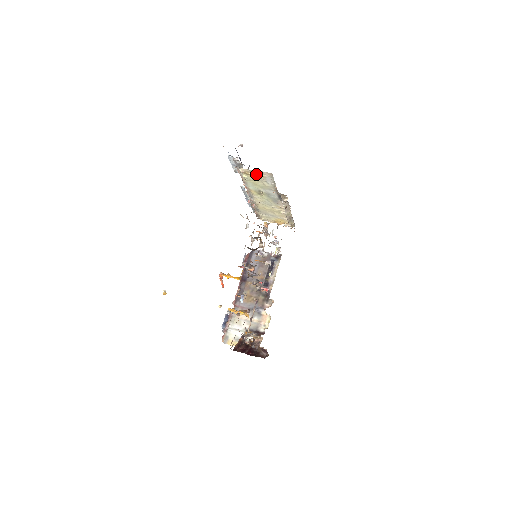
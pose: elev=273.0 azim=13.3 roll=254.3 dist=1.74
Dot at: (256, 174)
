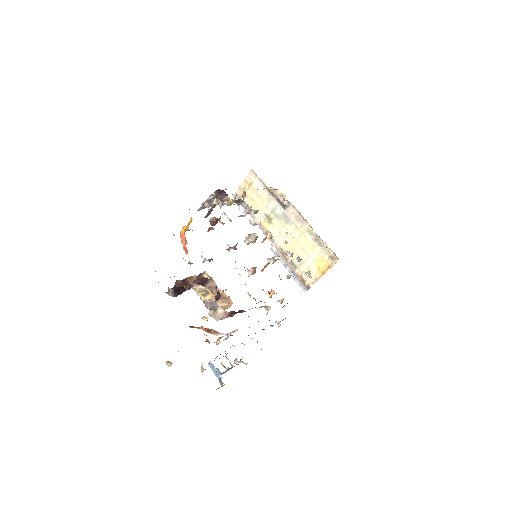
Dot at: (246, 186)
